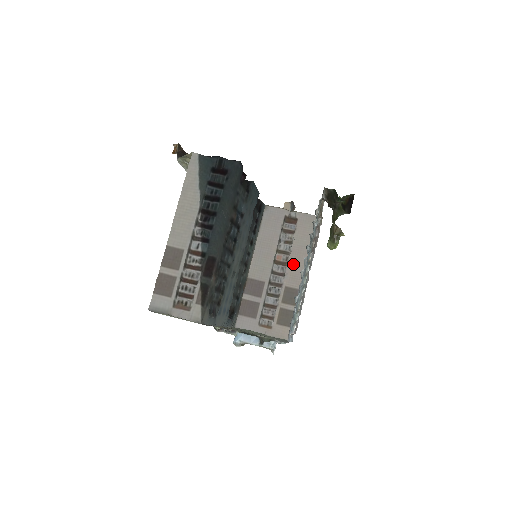
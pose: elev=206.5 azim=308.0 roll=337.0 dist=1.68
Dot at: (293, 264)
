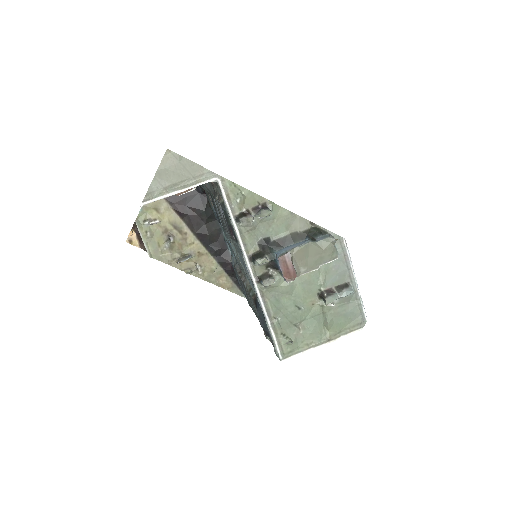
Dot at: occluded
